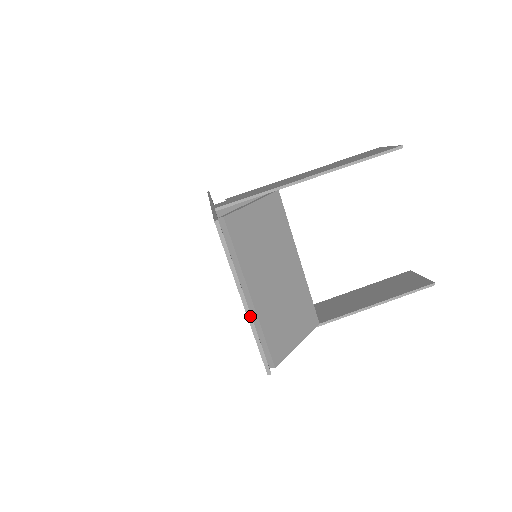
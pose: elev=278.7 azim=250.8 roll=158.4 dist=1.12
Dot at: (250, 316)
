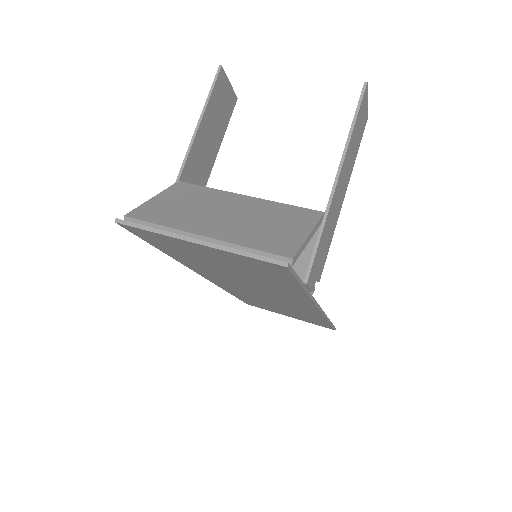
Dot at: (213, 245)
